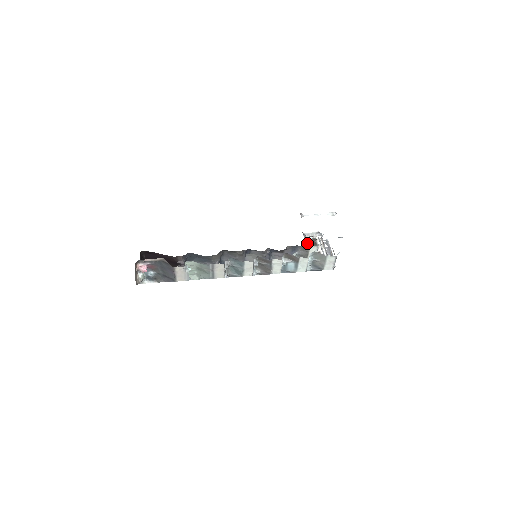
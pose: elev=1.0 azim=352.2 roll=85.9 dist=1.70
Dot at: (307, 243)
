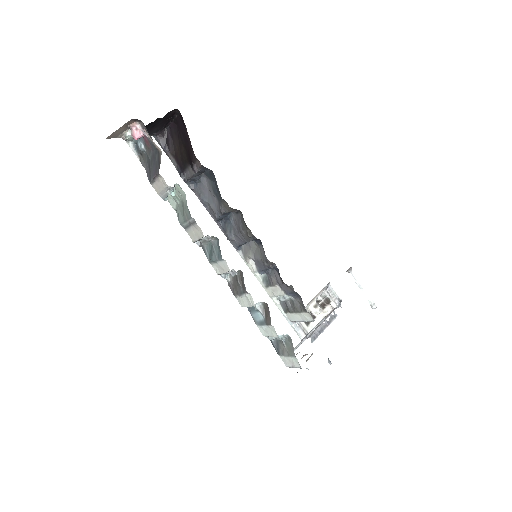
Dot at: (319, 296)
